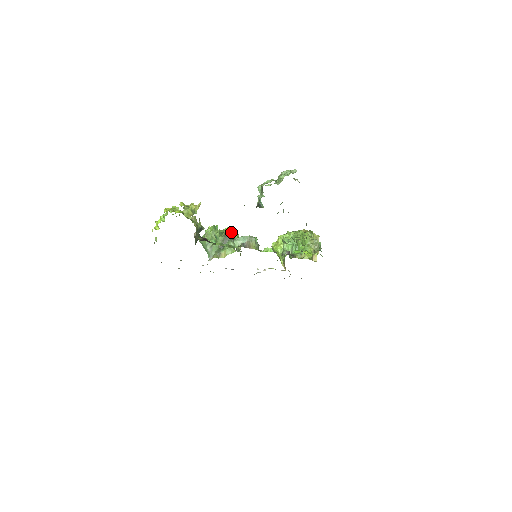
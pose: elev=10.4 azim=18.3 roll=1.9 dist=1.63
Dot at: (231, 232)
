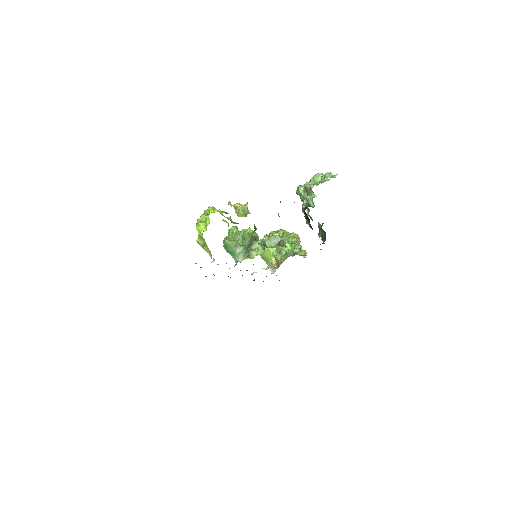
Dot at: (255, 232)
